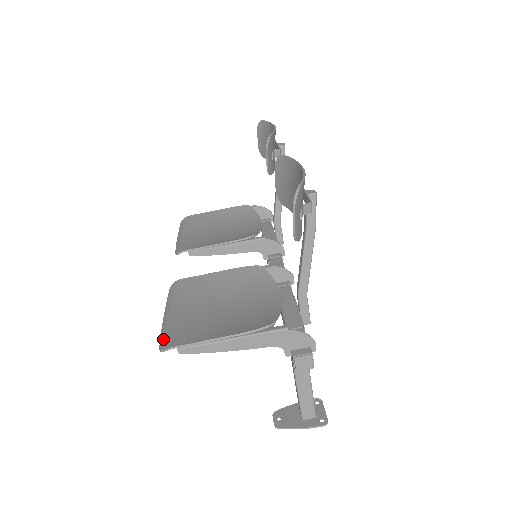
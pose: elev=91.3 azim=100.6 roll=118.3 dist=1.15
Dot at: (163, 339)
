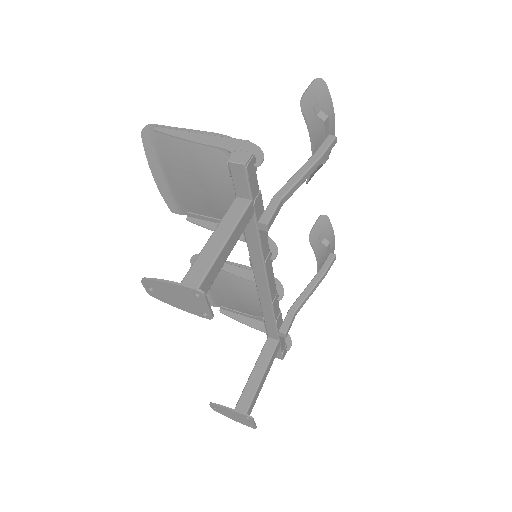
Dot at: (149, 142)
